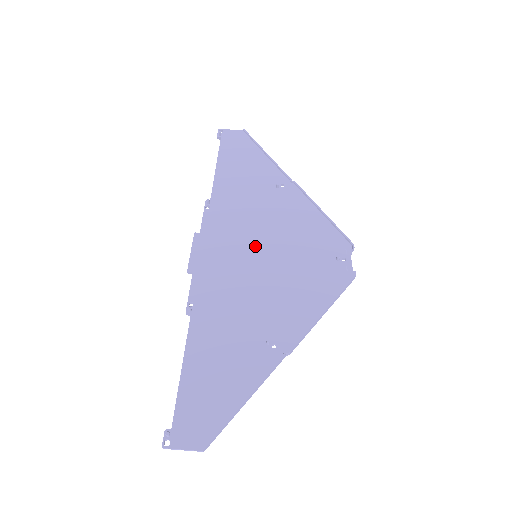
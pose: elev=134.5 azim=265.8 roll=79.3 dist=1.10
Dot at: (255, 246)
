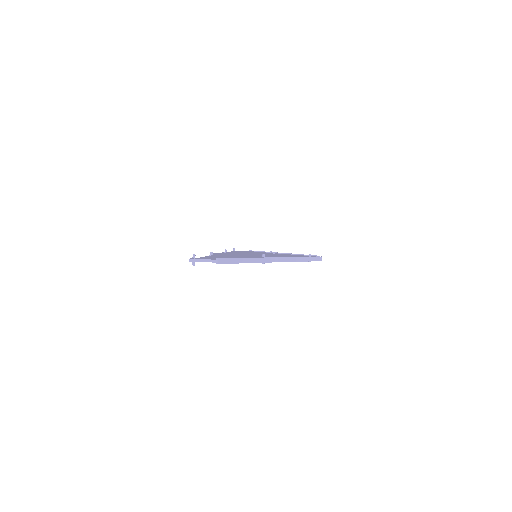
Dot at: (255, 254)
